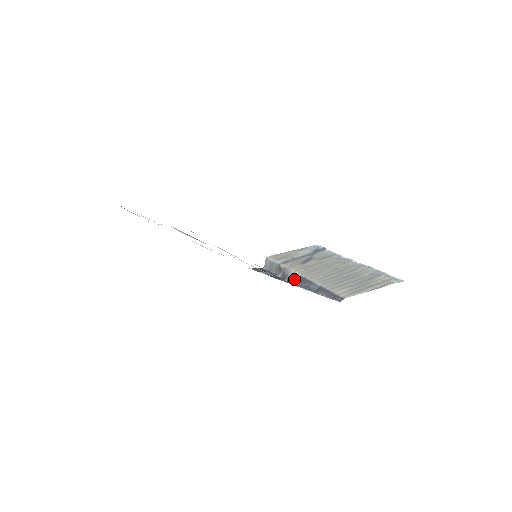
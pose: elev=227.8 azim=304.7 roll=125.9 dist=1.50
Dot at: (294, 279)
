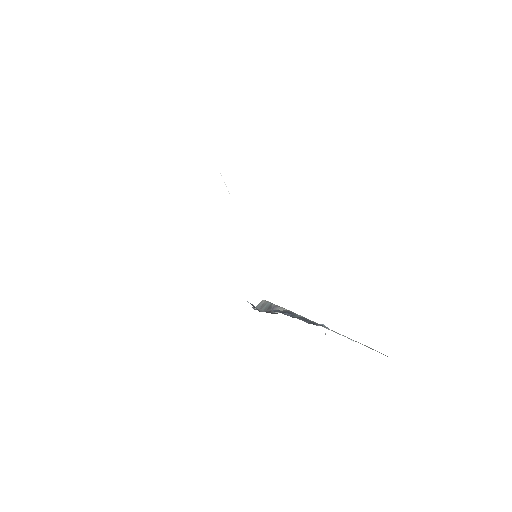
Dot at: (278, 310)
